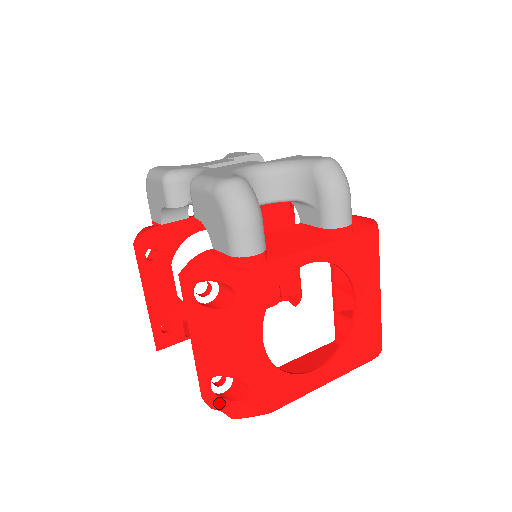
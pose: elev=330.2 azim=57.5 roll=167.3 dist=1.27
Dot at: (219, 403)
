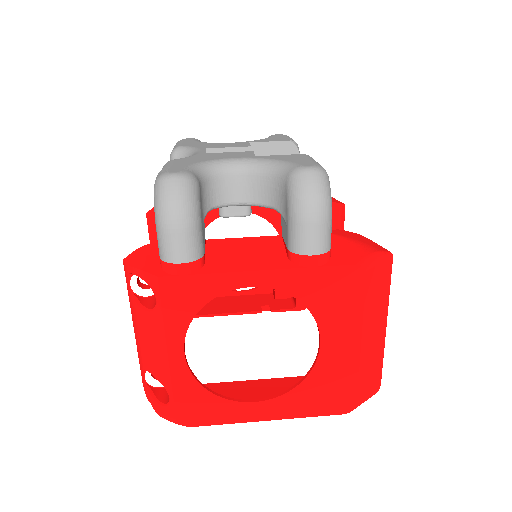
Dot at: (150, 396)
